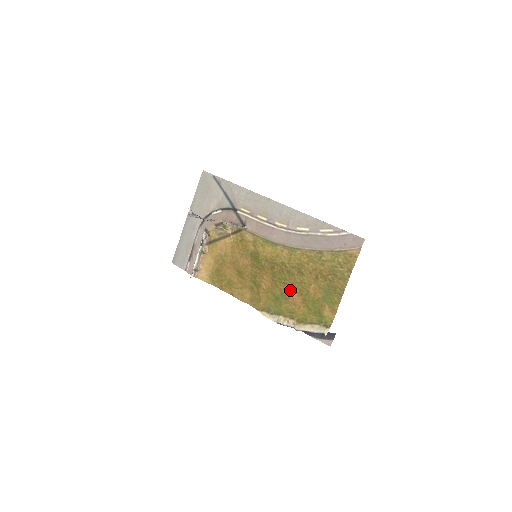
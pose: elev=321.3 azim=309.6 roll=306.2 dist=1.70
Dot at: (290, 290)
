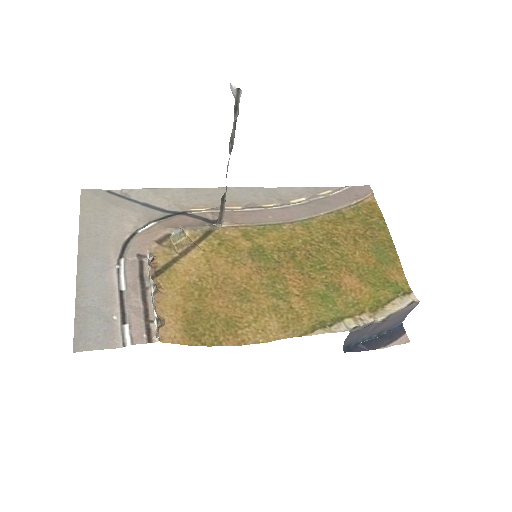
Dot at: (335, 274)
